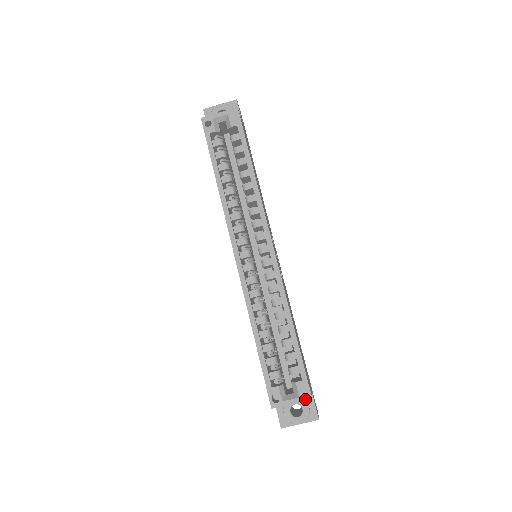
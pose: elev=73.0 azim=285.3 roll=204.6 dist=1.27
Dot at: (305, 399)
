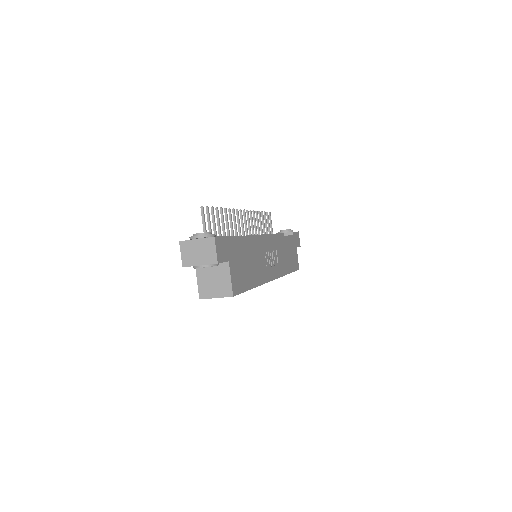
Dot at: occluded
